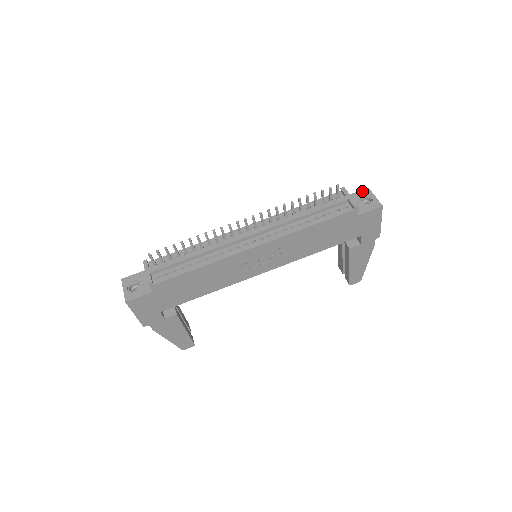
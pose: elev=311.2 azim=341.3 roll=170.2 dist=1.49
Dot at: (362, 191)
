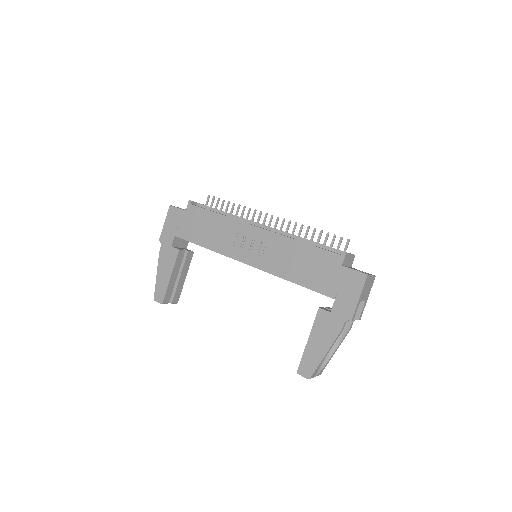
Dot at: (368, 273)
